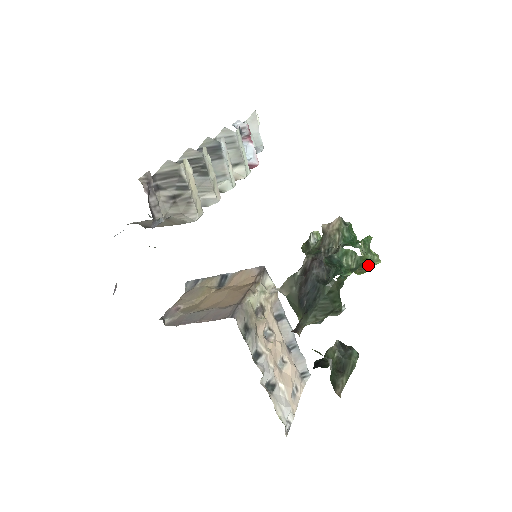
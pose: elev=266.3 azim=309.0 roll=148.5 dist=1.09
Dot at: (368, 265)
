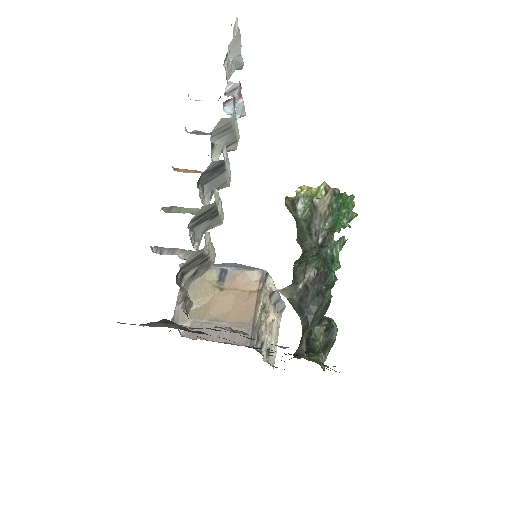
Dot at: occluded
